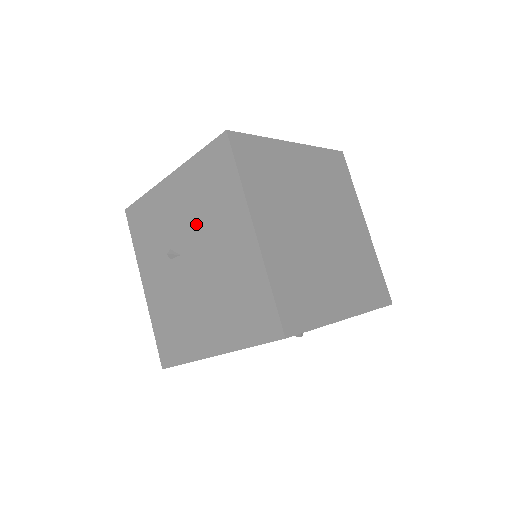
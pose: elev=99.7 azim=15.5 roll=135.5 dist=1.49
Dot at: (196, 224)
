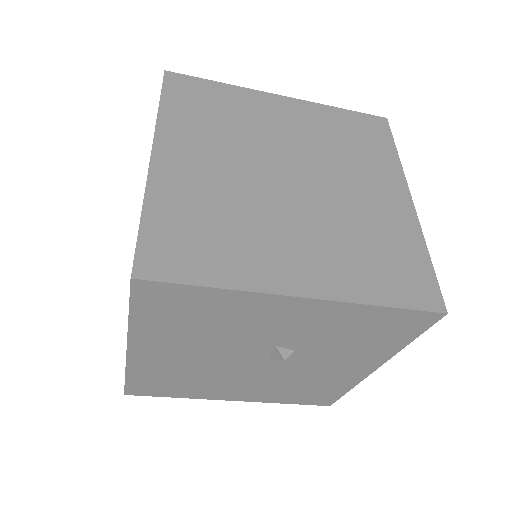
Dot at: occluded
